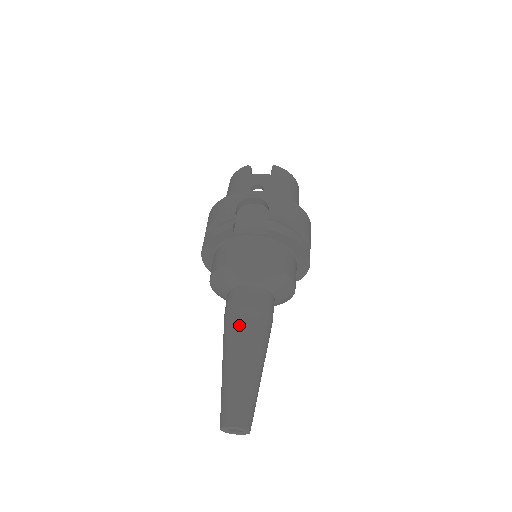
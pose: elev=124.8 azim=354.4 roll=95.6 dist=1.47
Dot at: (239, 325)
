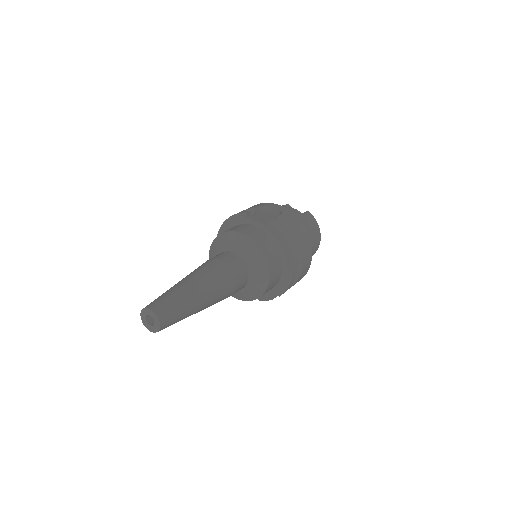
Dot at: (207, 266)
